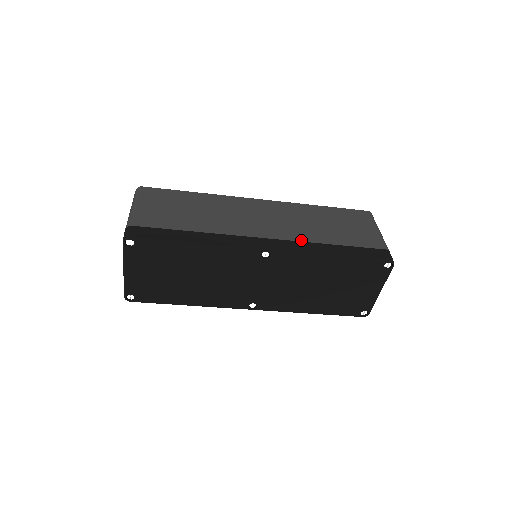
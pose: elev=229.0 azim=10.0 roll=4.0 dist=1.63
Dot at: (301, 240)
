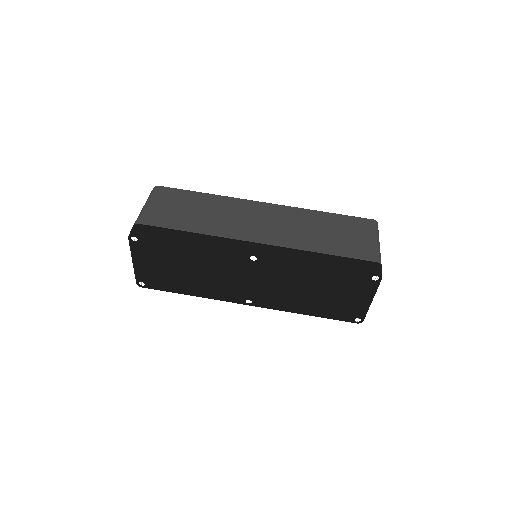
Dot at: (291, 247)
